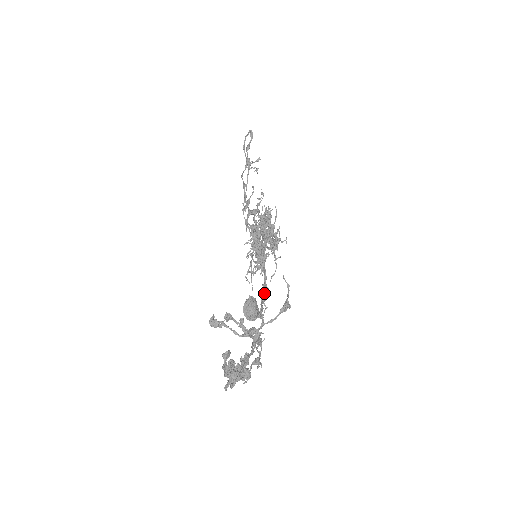
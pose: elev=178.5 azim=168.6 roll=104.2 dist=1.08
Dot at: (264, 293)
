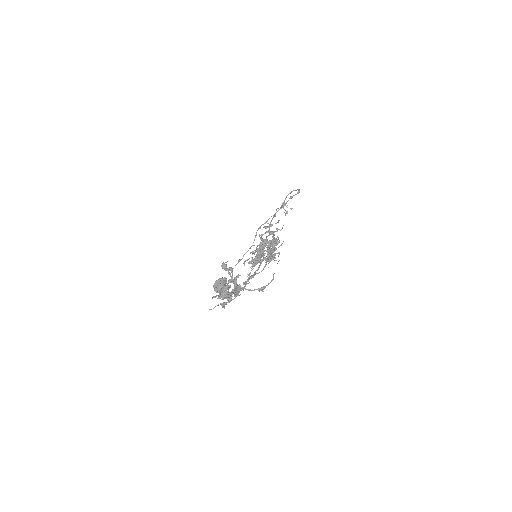
Dot at: (253, 275)
